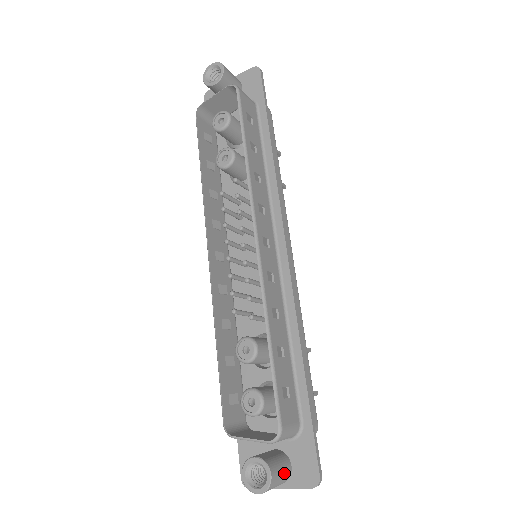
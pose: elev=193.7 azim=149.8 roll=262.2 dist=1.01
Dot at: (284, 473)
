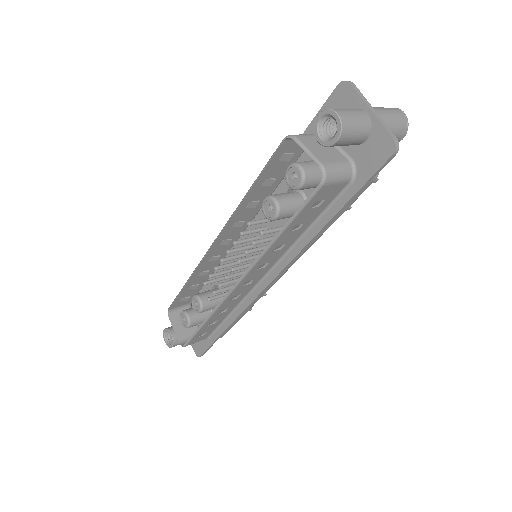
Dot at: occluded
